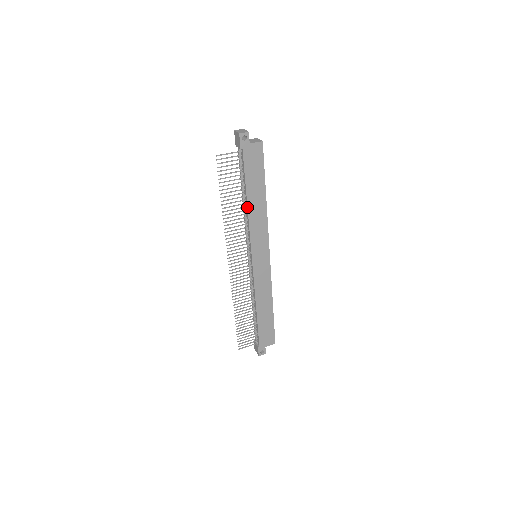
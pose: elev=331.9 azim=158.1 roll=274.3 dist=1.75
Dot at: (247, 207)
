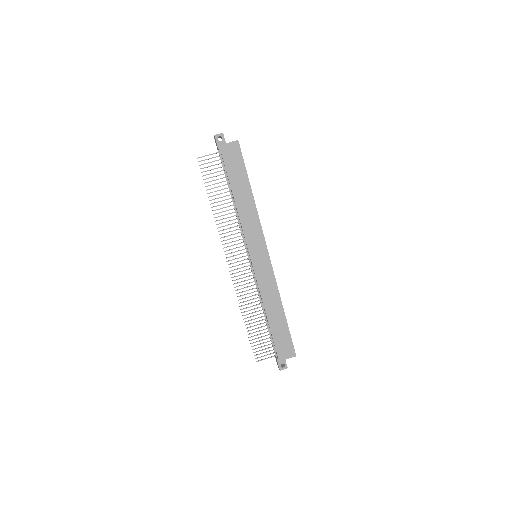
Dot at: (235, 204)
